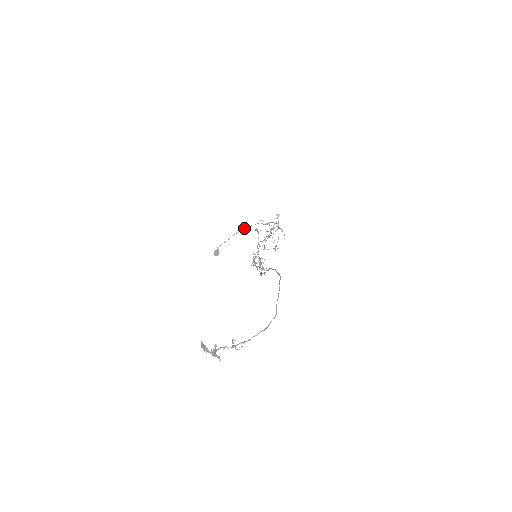
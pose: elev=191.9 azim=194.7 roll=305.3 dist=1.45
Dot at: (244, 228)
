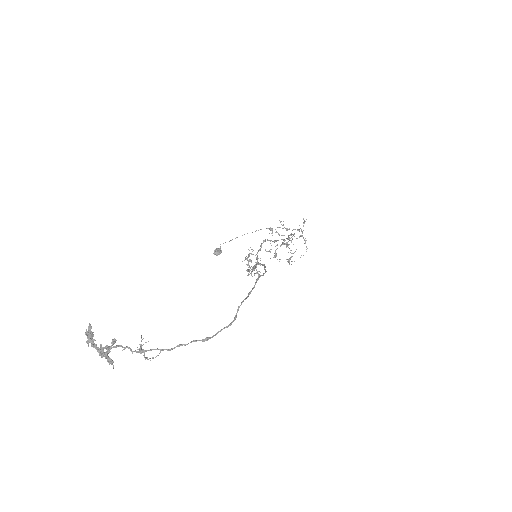
Dot at: (260, 229)
